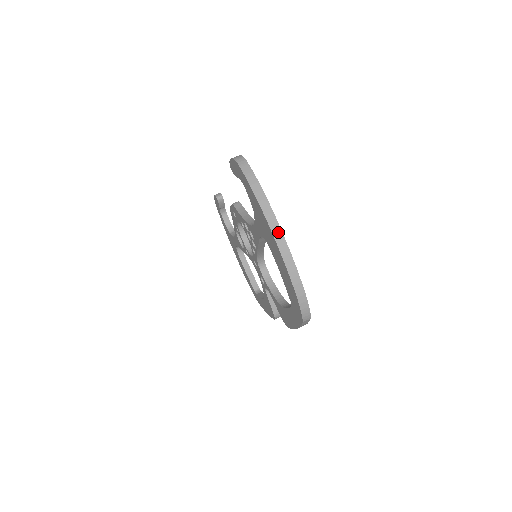
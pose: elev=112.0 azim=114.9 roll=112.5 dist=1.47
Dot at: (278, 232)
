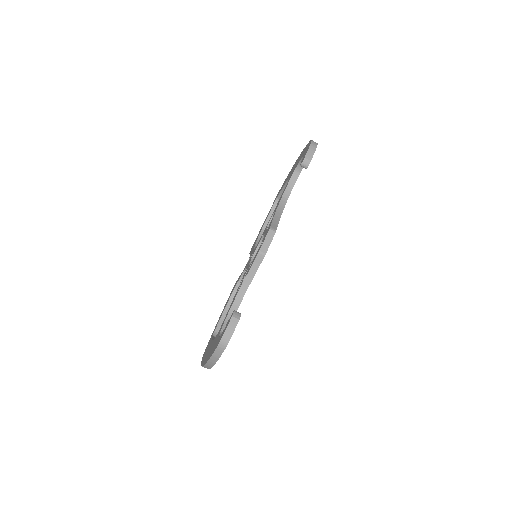
Dot at: (207, 368)
